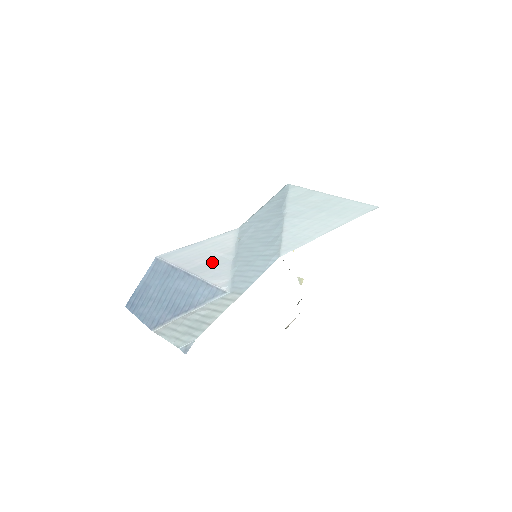
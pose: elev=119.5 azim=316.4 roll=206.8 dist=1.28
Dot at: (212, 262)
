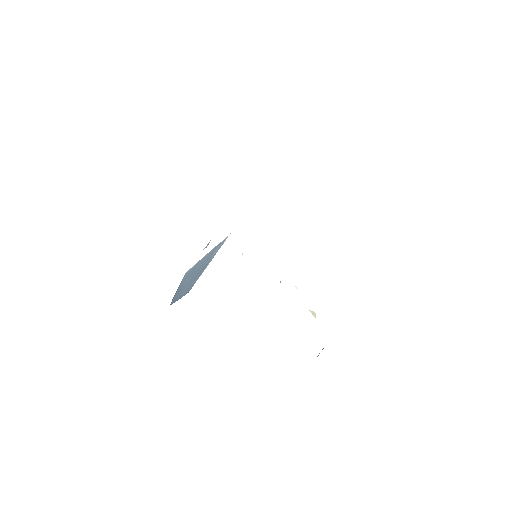
Dot at: occluded
